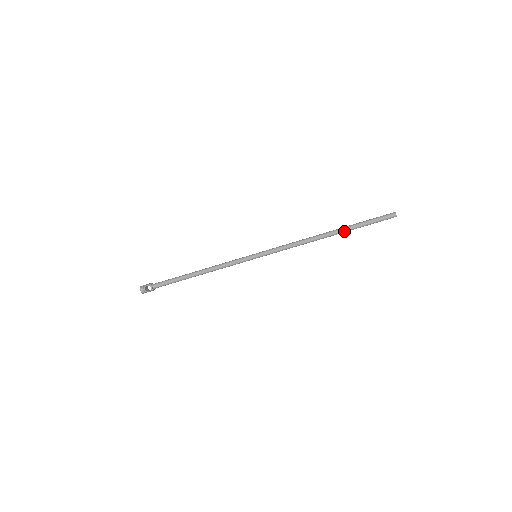
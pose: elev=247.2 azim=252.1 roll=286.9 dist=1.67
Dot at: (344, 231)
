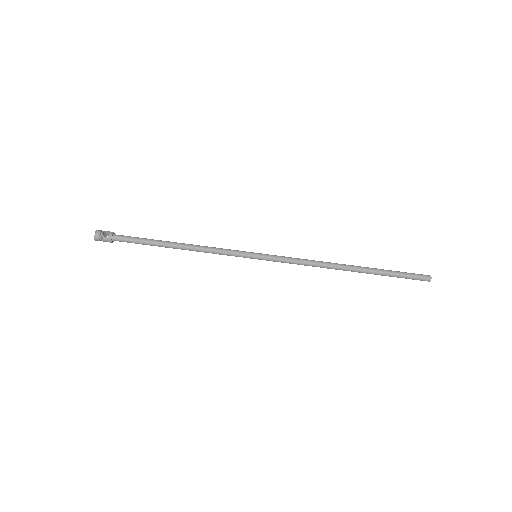
Dot at: (369, 270)
